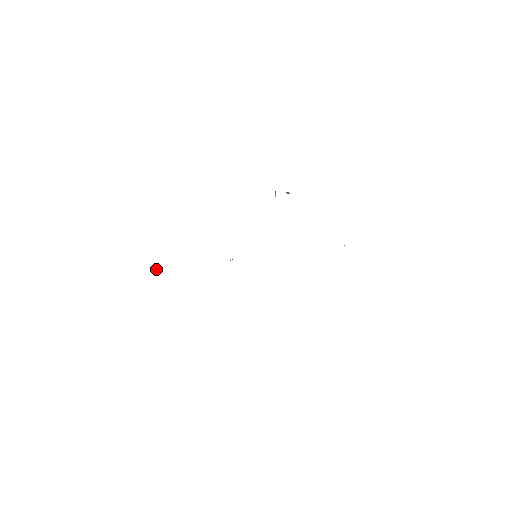
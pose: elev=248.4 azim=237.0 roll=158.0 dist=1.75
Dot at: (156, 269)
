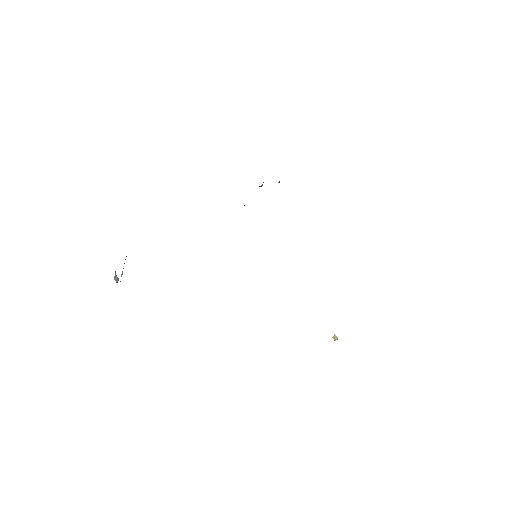
Dot at: (117, 281)
